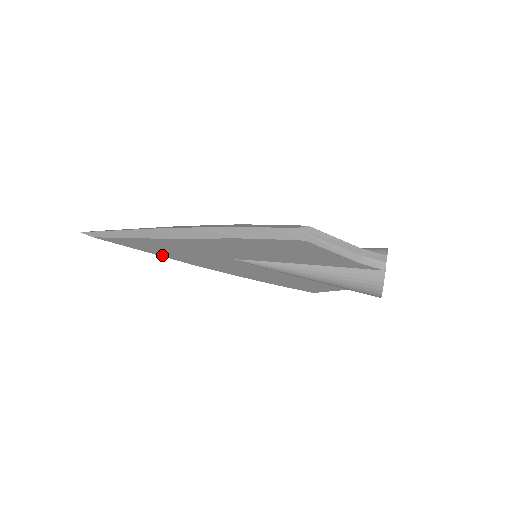
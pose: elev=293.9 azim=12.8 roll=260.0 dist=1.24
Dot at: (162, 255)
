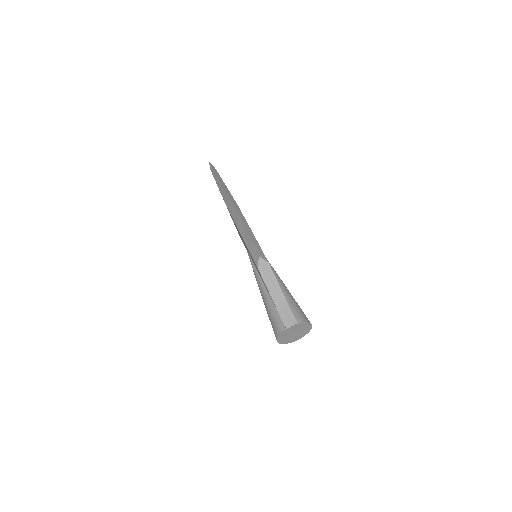
Dot at: occluded
